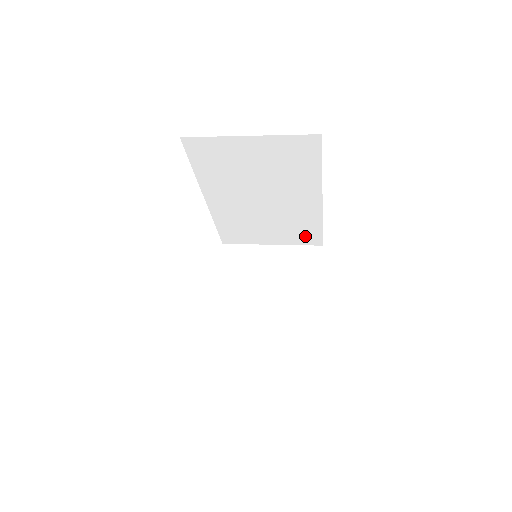
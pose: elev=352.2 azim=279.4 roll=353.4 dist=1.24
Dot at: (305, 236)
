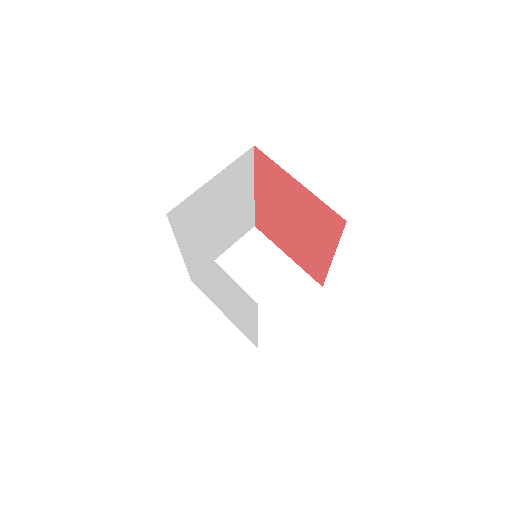
Dot at: (244, 228)
